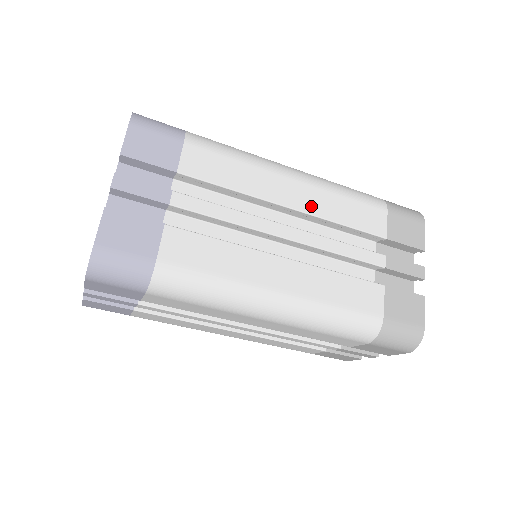
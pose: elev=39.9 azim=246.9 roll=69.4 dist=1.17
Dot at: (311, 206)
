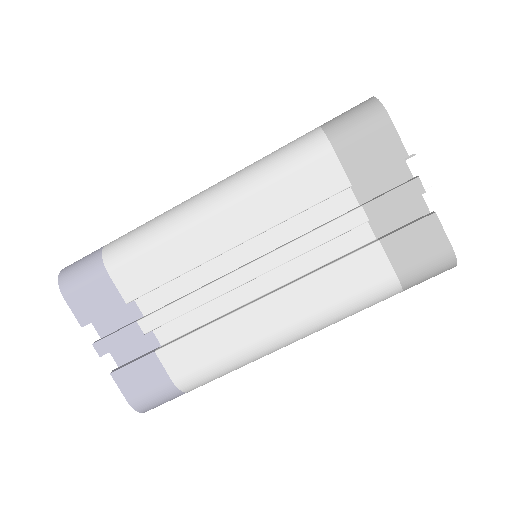
Dot at: (251, 227)
